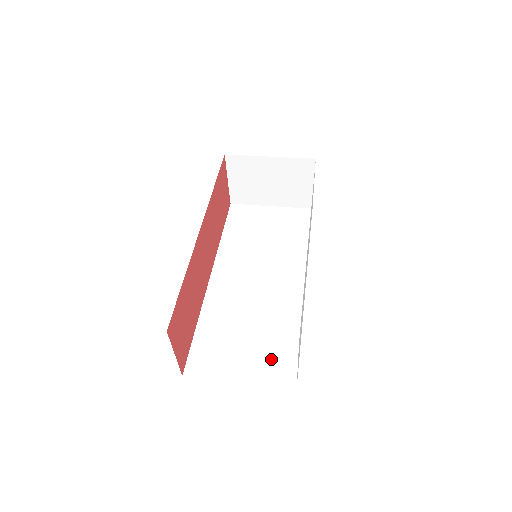
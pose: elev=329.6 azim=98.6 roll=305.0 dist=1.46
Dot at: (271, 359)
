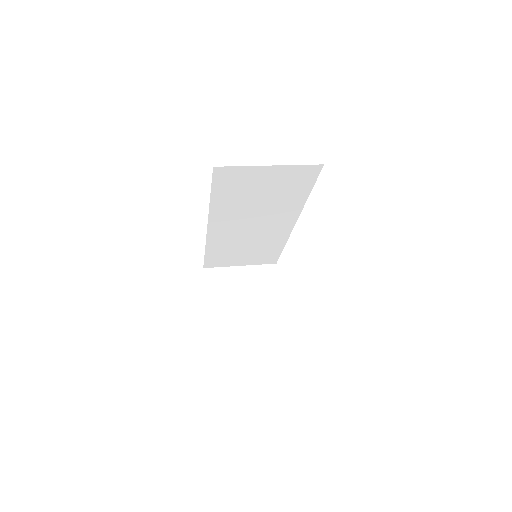
Dot at: occluded
